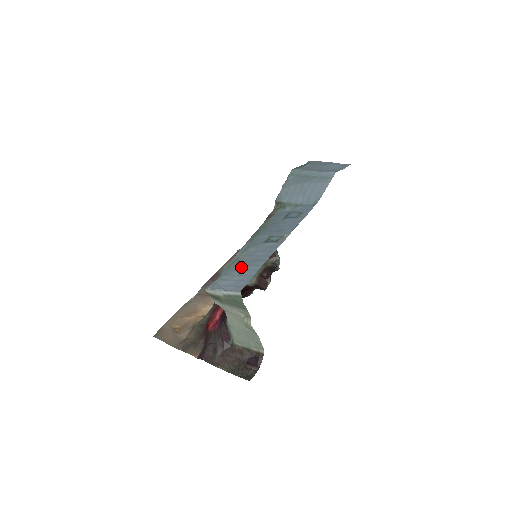
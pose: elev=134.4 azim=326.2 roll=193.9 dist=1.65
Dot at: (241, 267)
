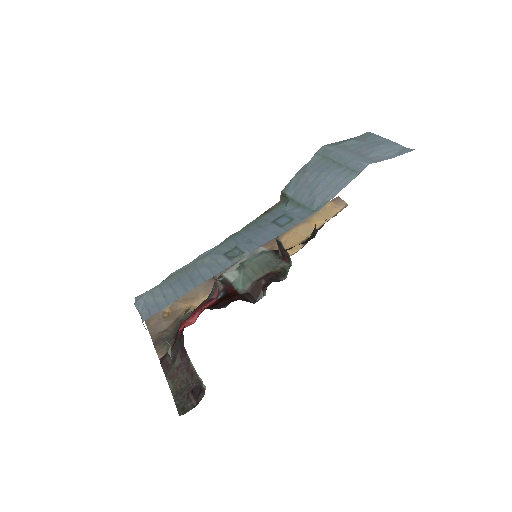
Dot at: (176, 283)
